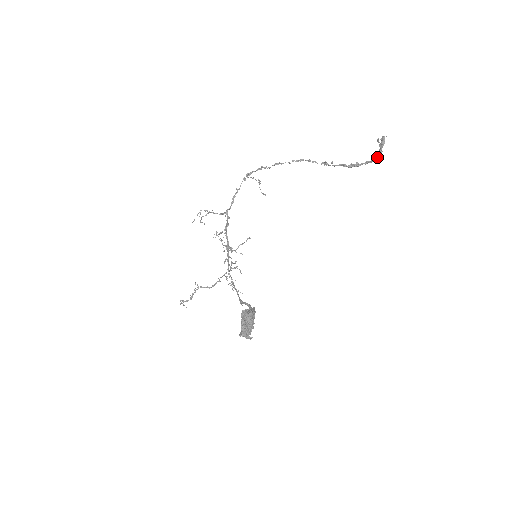
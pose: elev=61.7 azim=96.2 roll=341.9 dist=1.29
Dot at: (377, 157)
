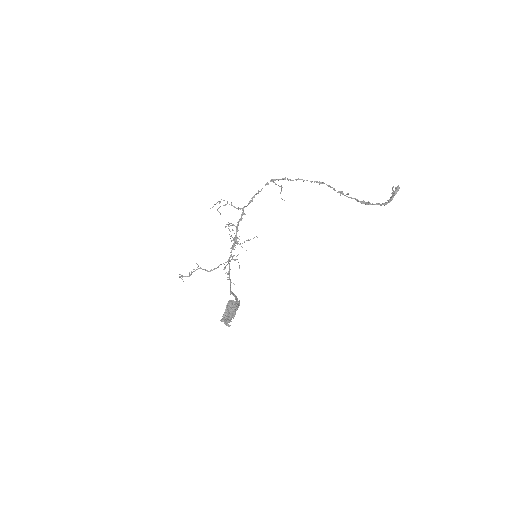
Dot at: (387, 203)
